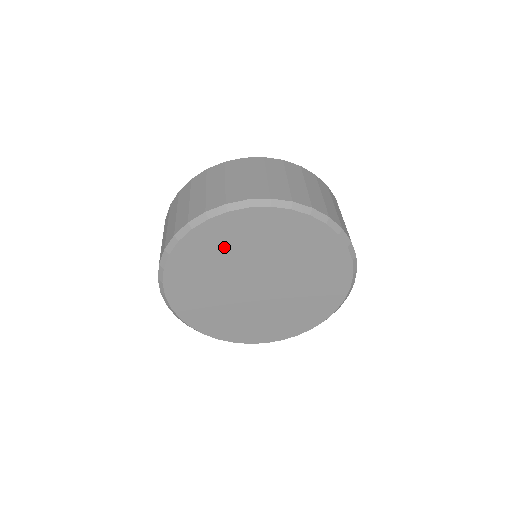
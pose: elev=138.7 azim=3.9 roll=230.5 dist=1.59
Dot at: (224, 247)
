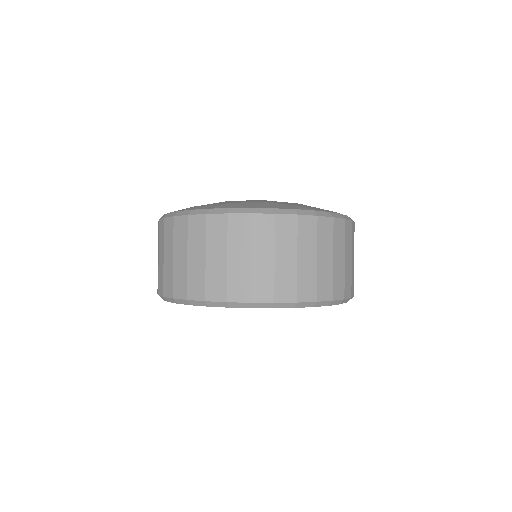
Dot at: occluded
